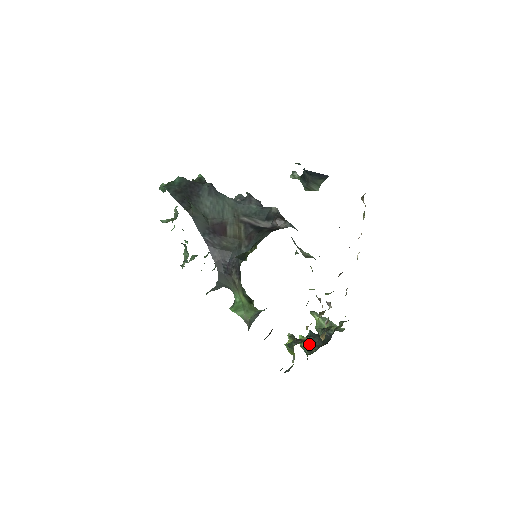
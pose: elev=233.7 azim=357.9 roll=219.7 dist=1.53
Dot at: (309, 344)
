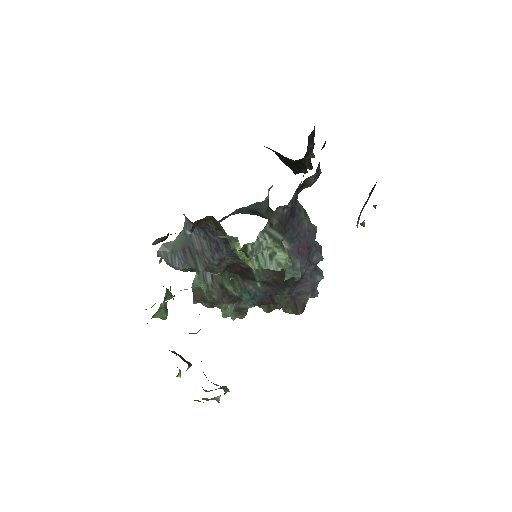
Dot at: occluded
